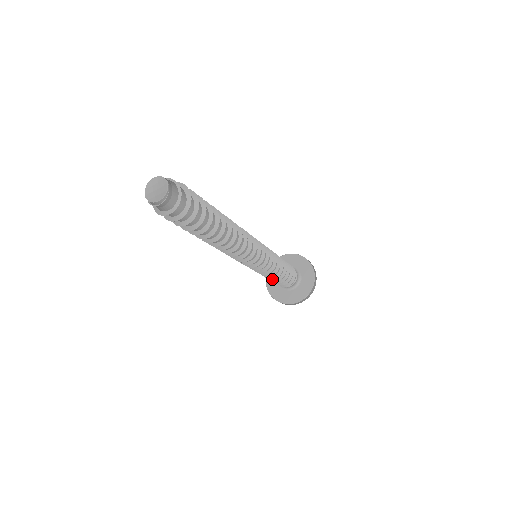
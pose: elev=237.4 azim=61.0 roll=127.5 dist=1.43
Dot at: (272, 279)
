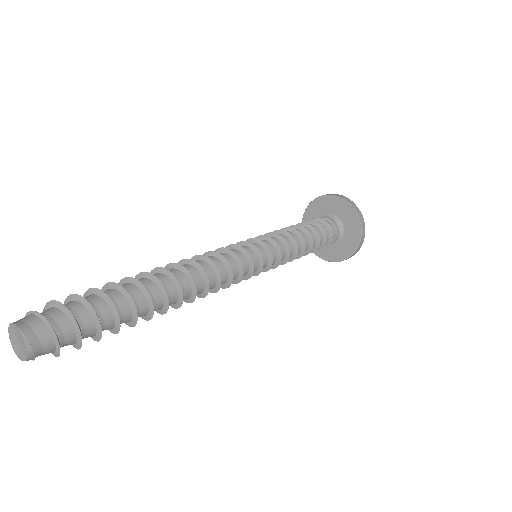
Dot at: (304, 253)
